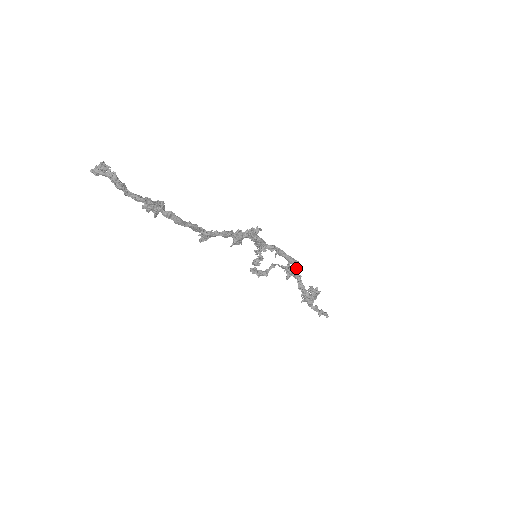
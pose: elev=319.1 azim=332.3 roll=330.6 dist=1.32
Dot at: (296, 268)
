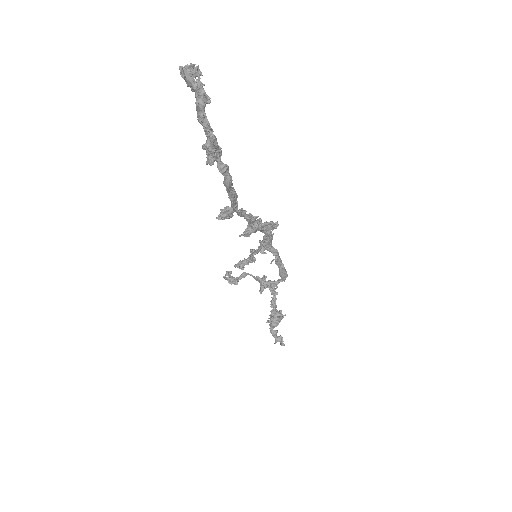
Dot at: (278, 282)
